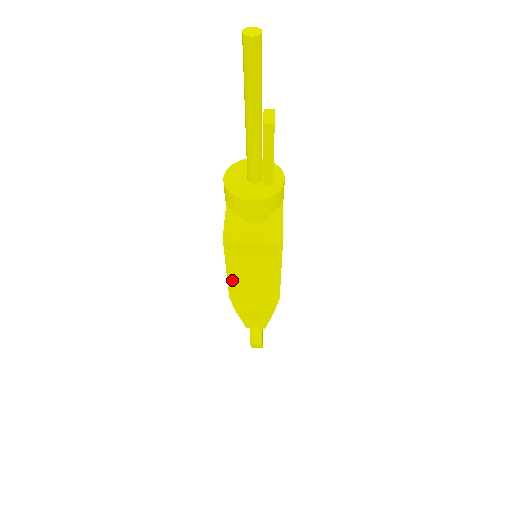
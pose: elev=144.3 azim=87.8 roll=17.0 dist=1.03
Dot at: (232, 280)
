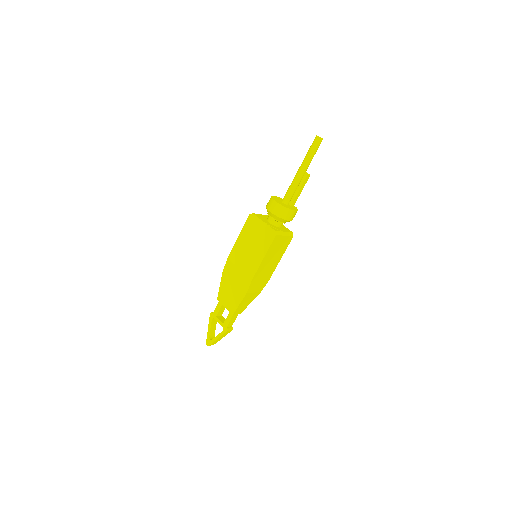
Dot at: (261, 265)
